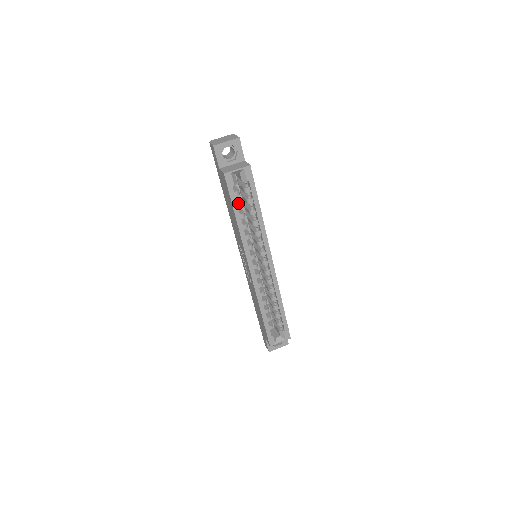
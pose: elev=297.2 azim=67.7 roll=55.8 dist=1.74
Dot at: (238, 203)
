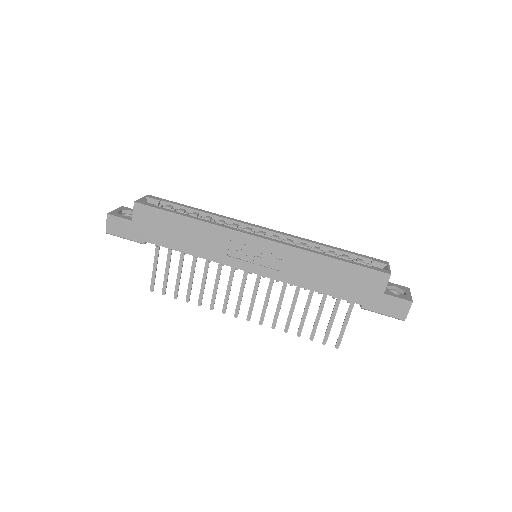
Dot at: occluded
